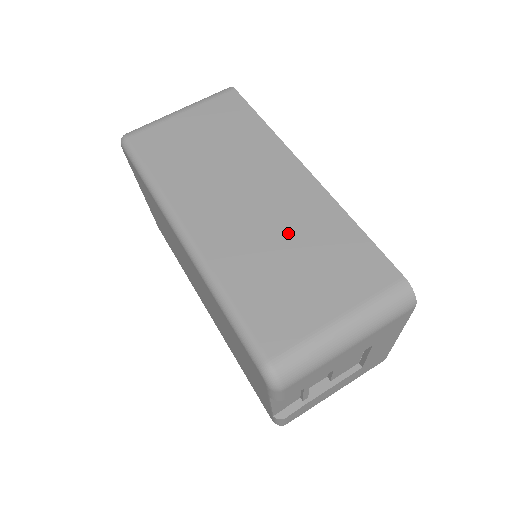
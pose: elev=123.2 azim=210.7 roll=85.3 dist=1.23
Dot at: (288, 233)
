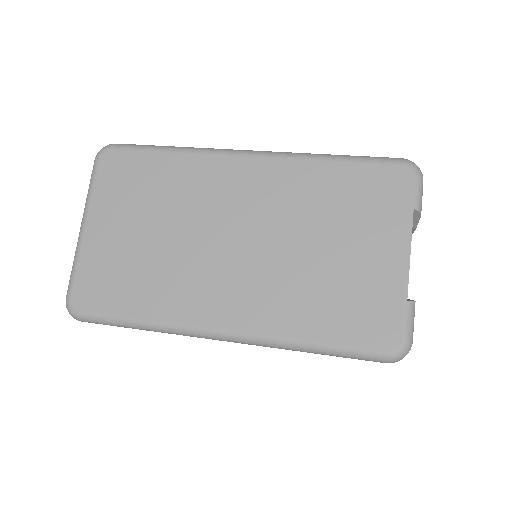
Dot at: occluded
